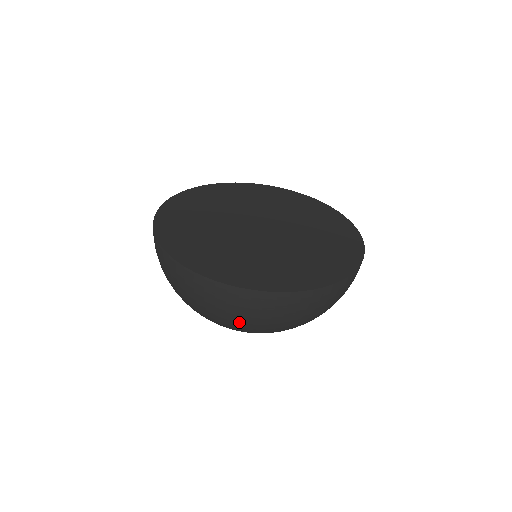
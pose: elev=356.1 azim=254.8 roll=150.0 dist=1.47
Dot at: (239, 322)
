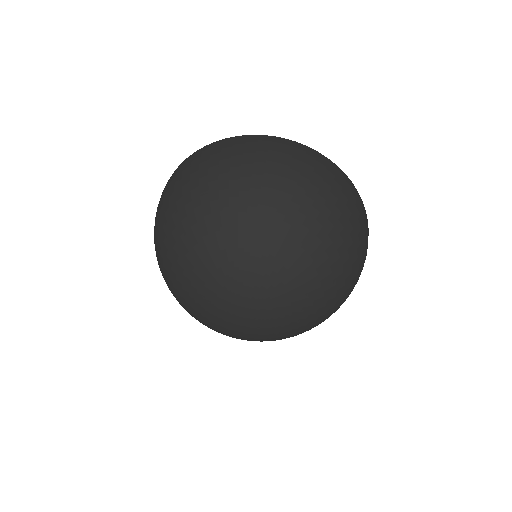
Dot at: (184, 188)
